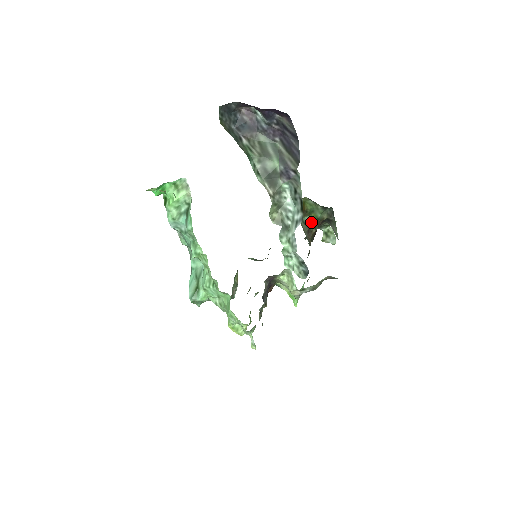
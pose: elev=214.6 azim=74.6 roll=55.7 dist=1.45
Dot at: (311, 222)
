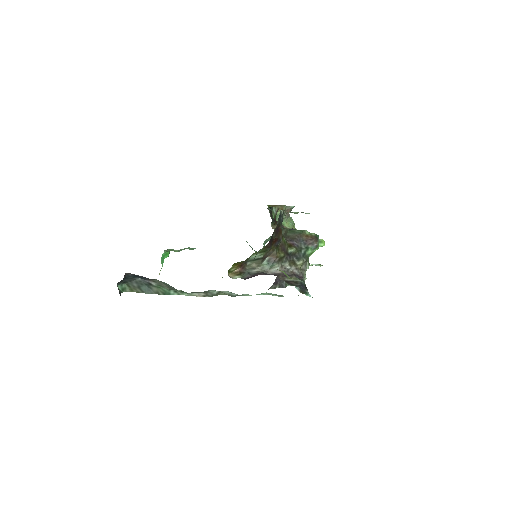
Dot at: (259, 254)
